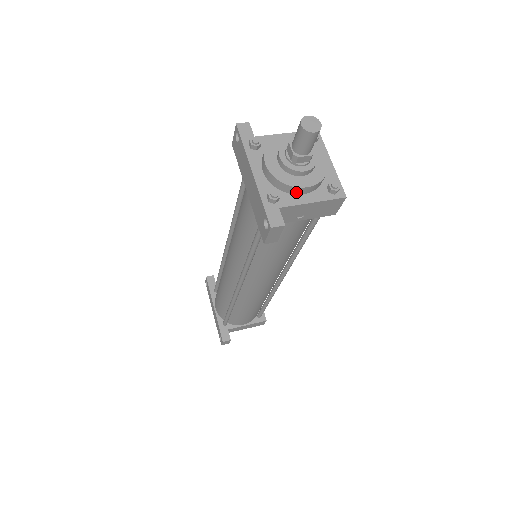
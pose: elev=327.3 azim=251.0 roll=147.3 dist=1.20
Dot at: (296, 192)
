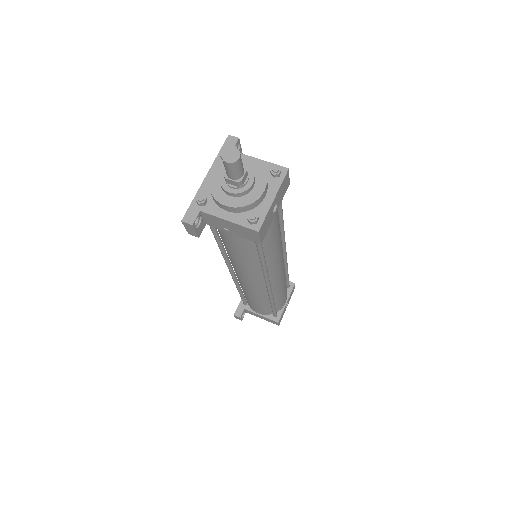
Dot at: (220, 206)
